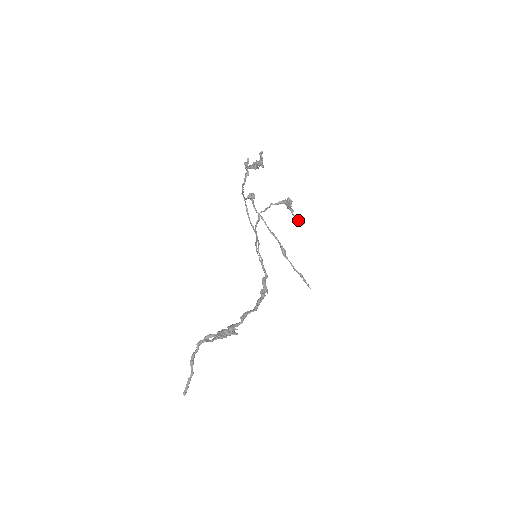
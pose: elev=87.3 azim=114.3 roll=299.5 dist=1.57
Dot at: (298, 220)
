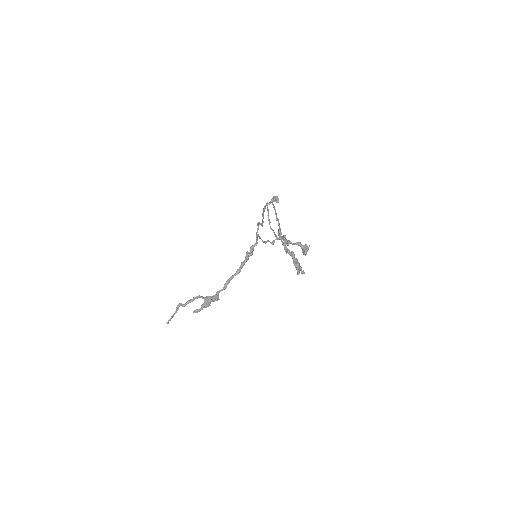
Dot at: (305, 255)
